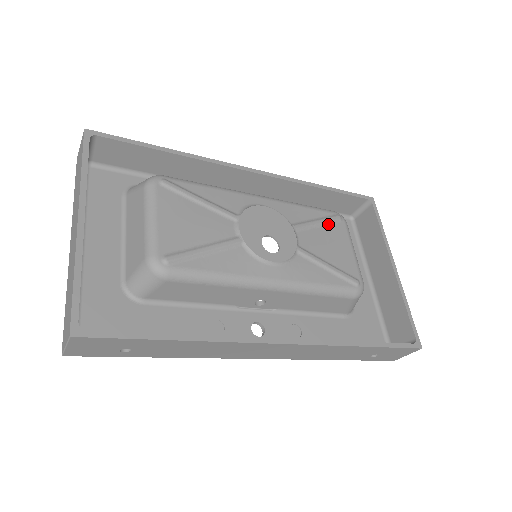
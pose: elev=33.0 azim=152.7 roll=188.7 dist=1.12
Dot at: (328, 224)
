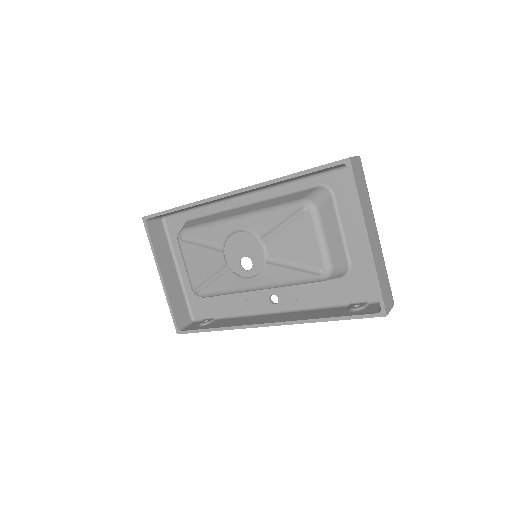
Dot at: (293, 222)
